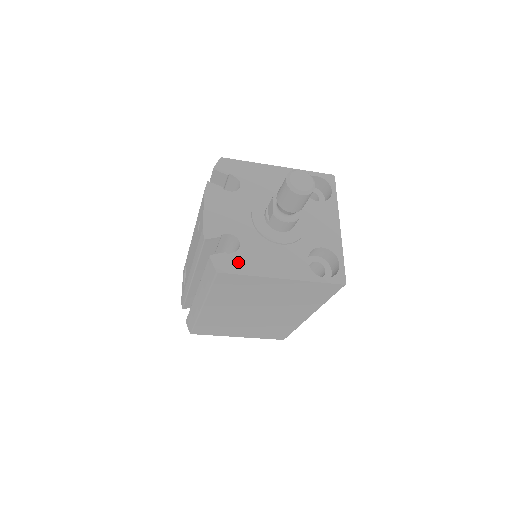
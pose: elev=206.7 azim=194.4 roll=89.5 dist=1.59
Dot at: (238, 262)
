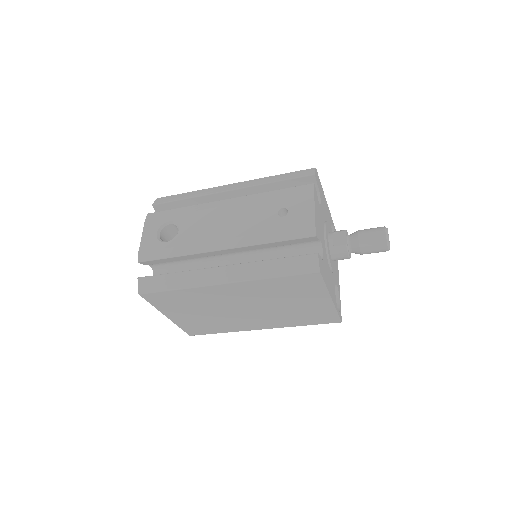
Dot at: (324, 270)
